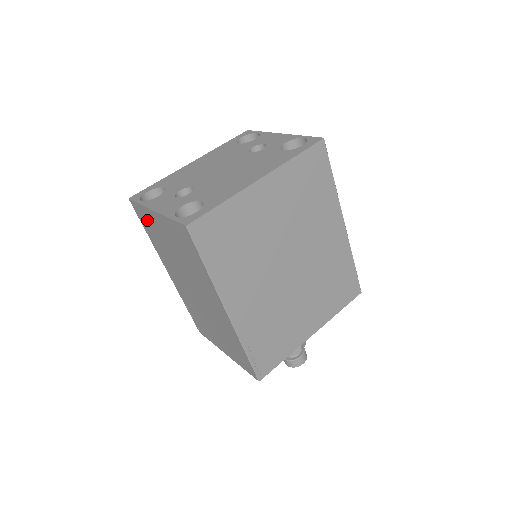
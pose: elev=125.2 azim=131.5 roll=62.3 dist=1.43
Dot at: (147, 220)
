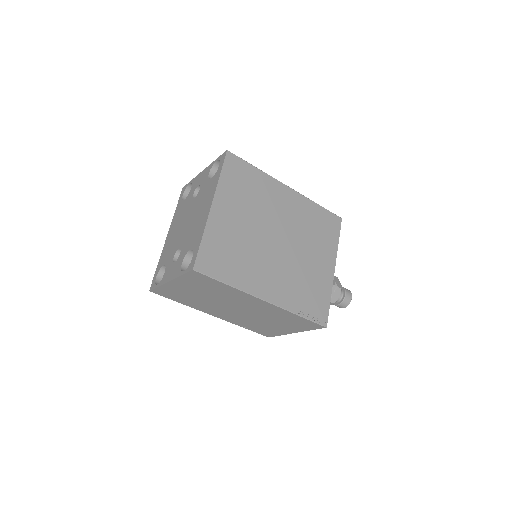
Dot at: (171, 293)
